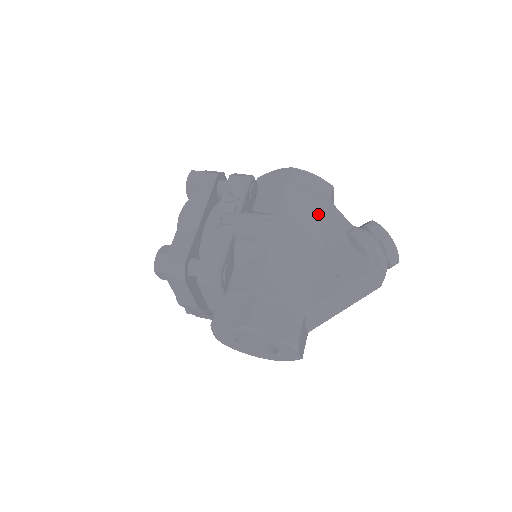
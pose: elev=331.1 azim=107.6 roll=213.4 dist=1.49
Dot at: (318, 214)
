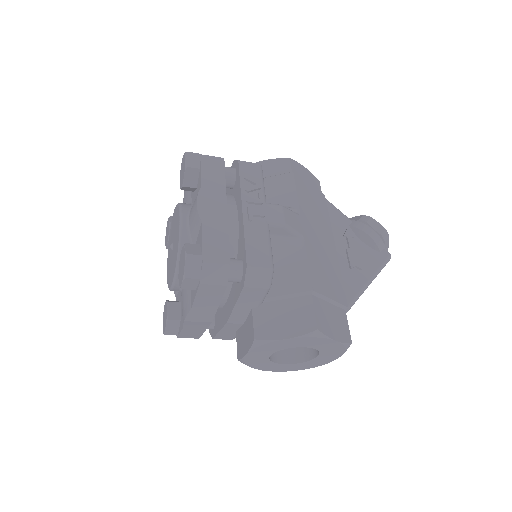
Dot at: (322, 208)
